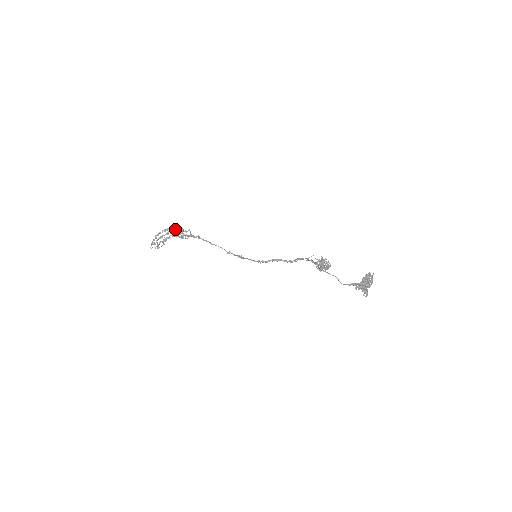
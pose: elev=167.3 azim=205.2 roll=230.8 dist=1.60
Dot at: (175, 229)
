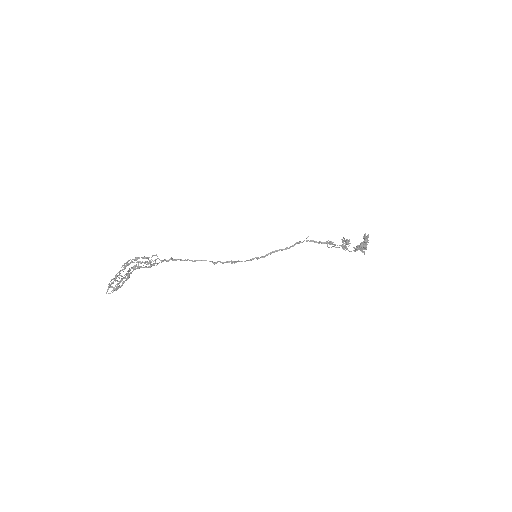
Dot at: (138, 261)
